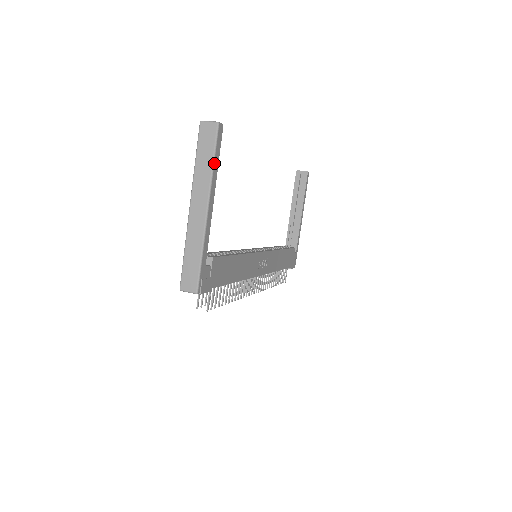
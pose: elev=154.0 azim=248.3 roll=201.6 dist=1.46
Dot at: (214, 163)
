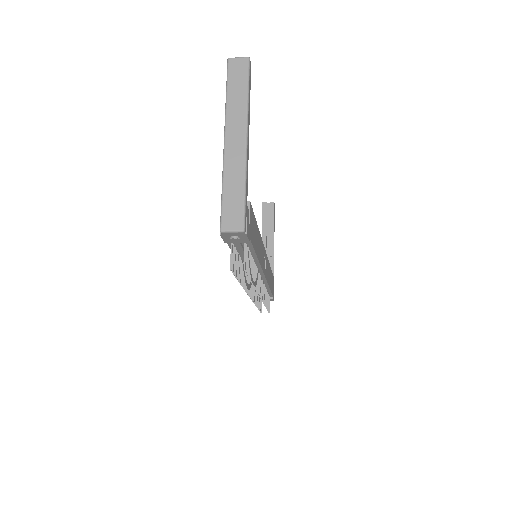
Dot at: (248, 94)
